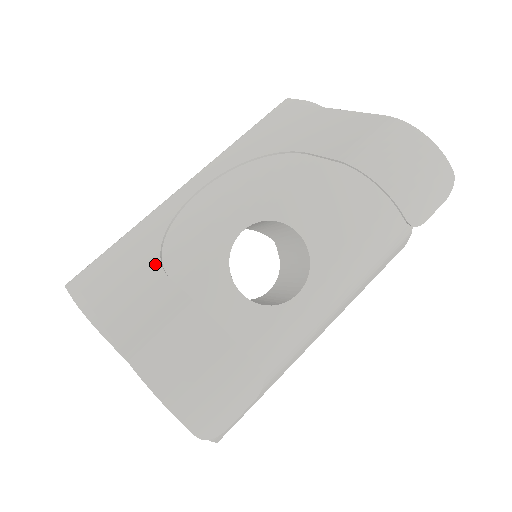
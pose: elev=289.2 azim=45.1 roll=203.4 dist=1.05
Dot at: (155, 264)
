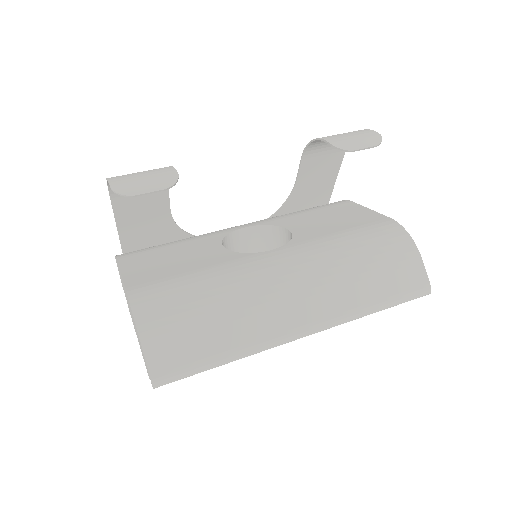
Dot at: (172, 224)
